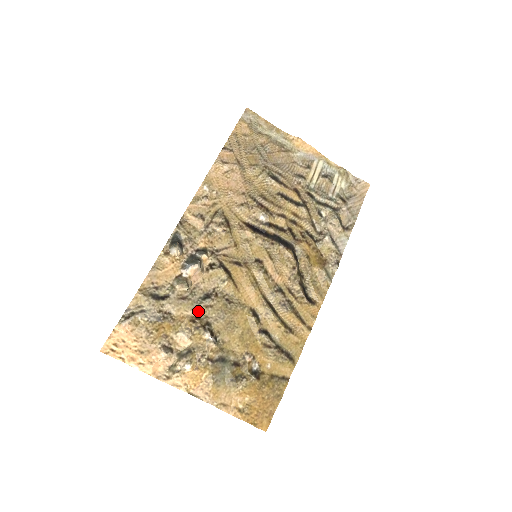
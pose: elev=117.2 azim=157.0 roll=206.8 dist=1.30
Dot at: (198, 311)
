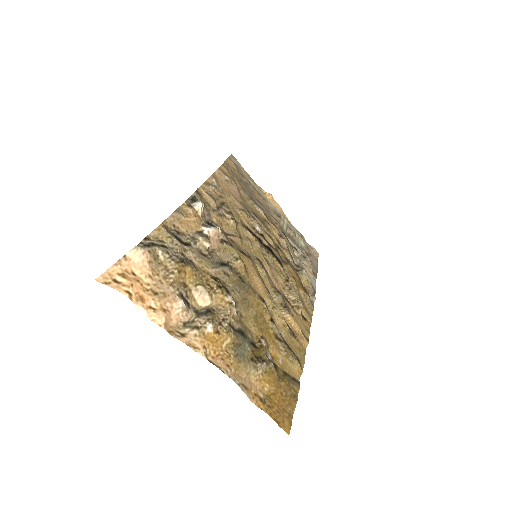
Dot at: (217, 273)
